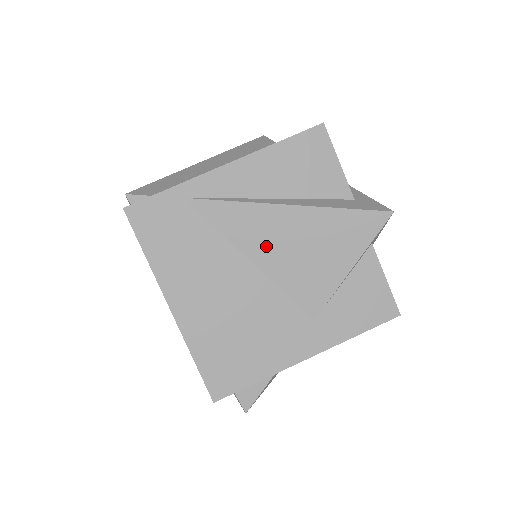
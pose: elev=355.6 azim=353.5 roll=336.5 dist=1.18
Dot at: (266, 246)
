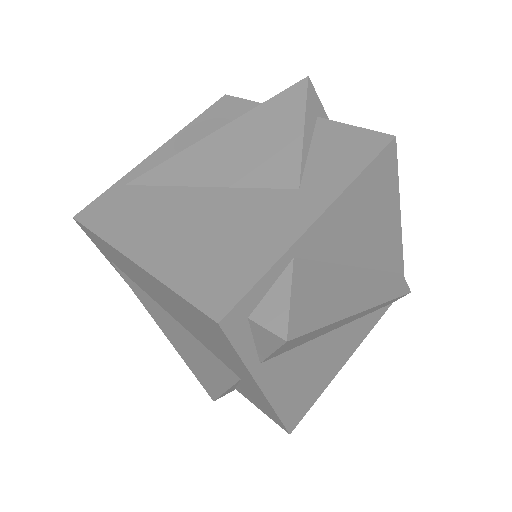
Dot at: (212, 168)
